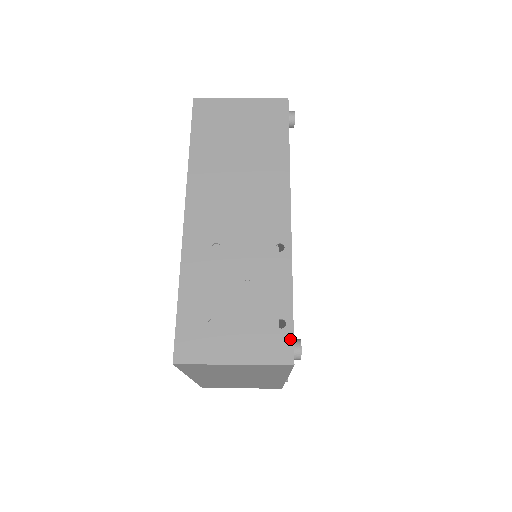
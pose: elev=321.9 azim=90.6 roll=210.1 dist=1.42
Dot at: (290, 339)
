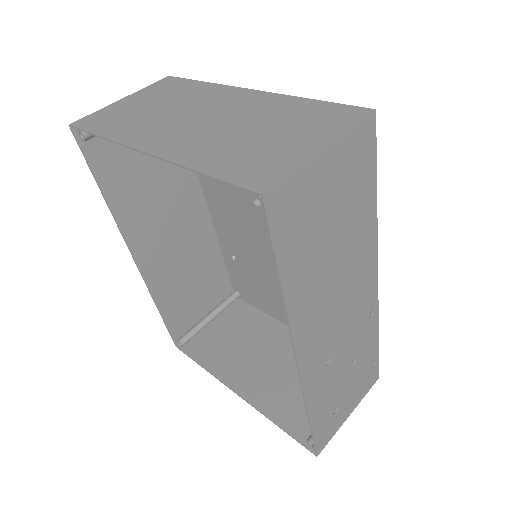
Dot at: (378, 367)
